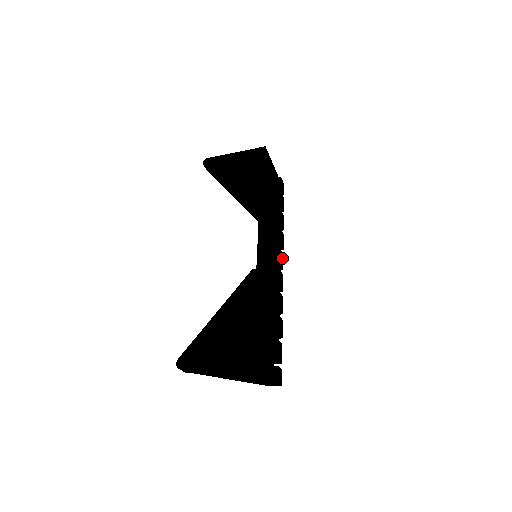
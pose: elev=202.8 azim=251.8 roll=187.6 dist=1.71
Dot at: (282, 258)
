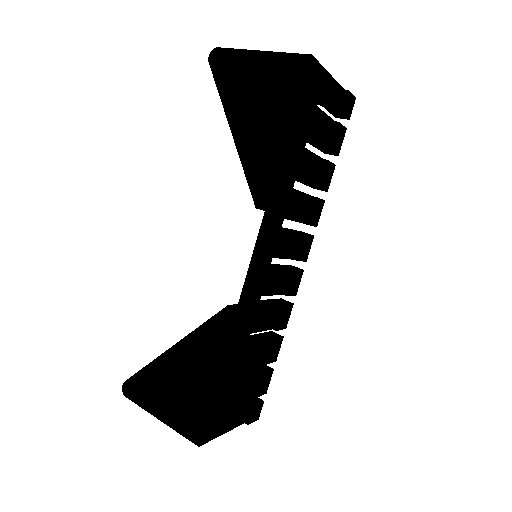
Dot at: (309, 244)
